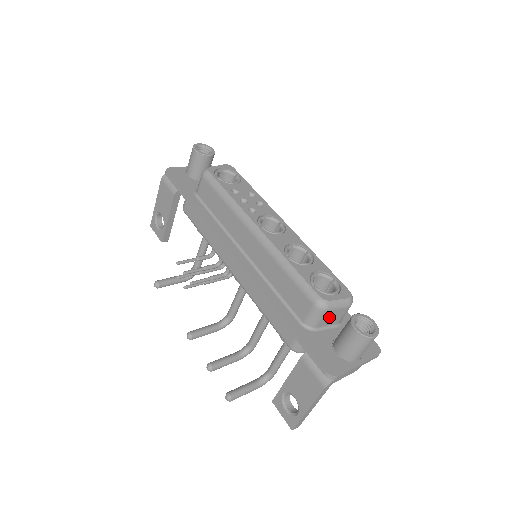
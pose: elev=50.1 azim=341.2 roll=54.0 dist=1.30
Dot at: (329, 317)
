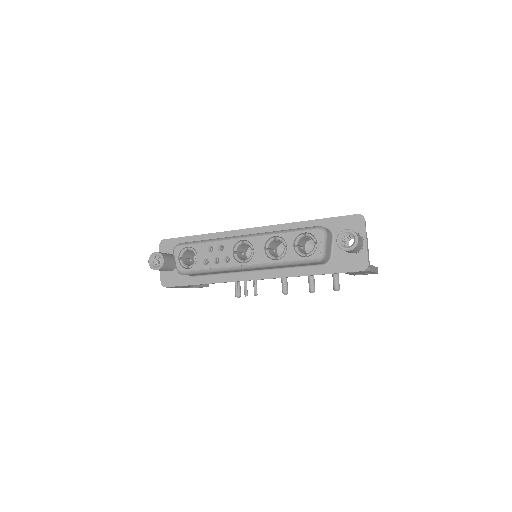
Dot at: (328, 249)
